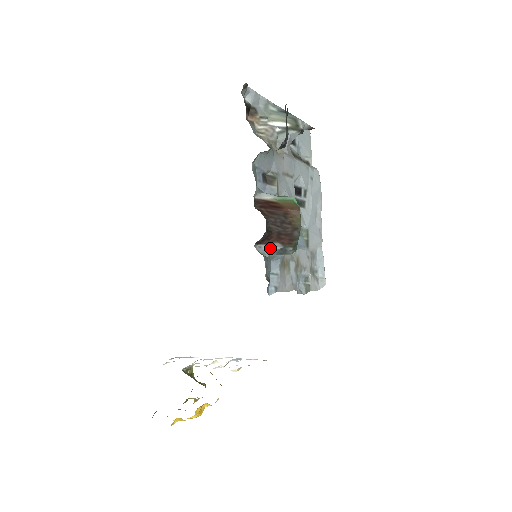
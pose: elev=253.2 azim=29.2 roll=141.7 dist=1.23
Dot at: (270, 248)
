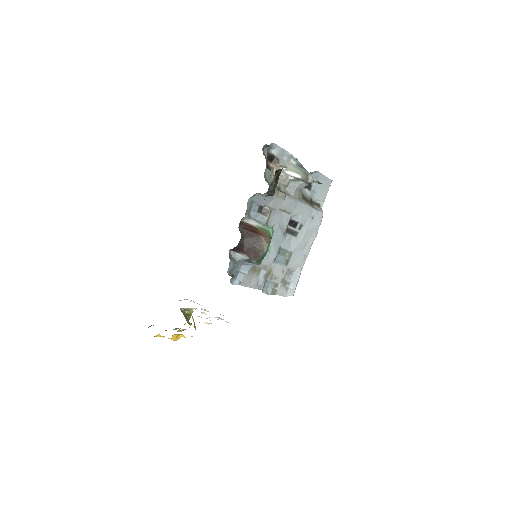
Dot at: (241, 256)
